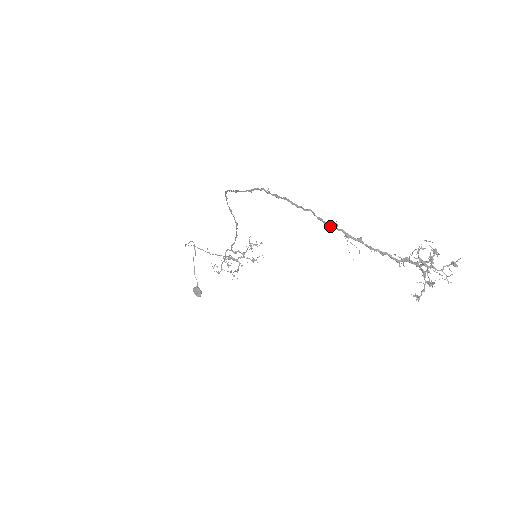
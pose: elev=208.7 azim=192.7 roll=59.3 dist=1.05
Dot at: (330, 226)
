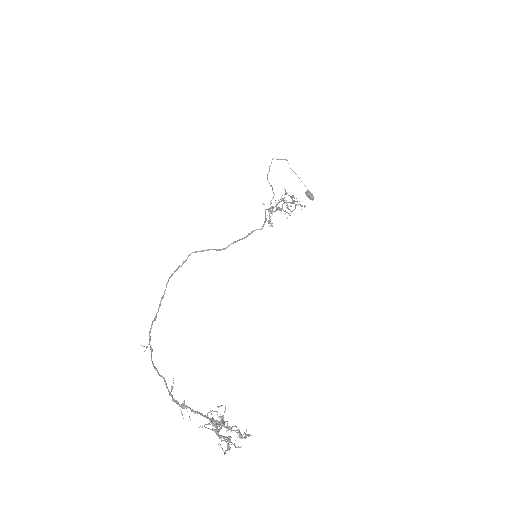
Dot at: (169, 392)
